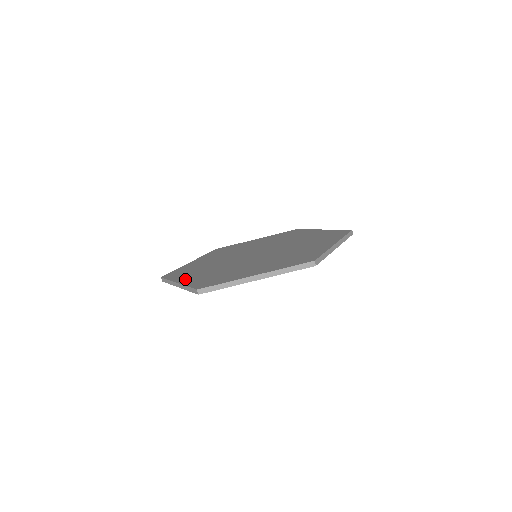
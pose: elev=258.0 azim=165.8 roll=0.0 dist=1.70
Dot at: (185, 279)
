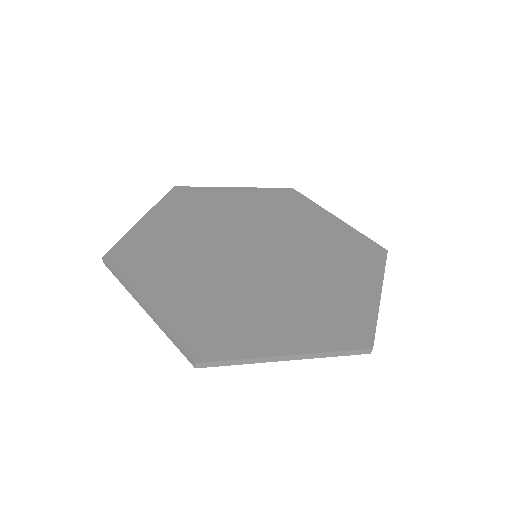
Dot at: (157, 297)
